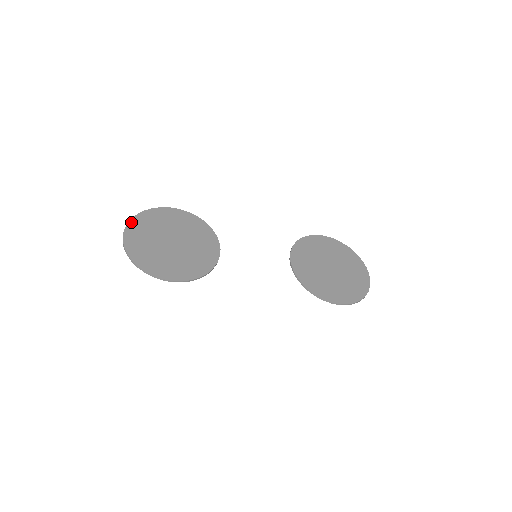
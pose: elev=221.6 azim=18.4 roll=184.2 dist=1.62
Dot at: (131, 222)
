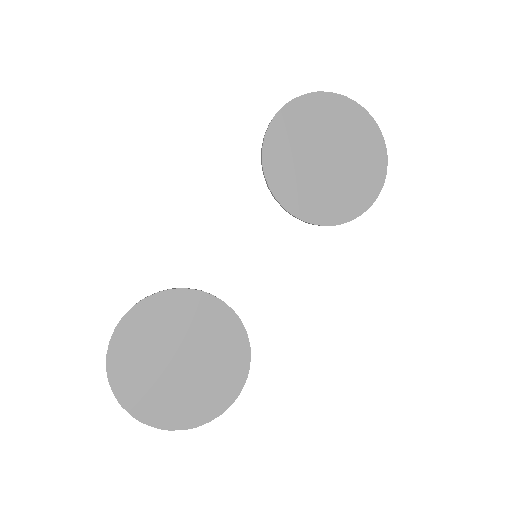
Dot at: (121, 400)
